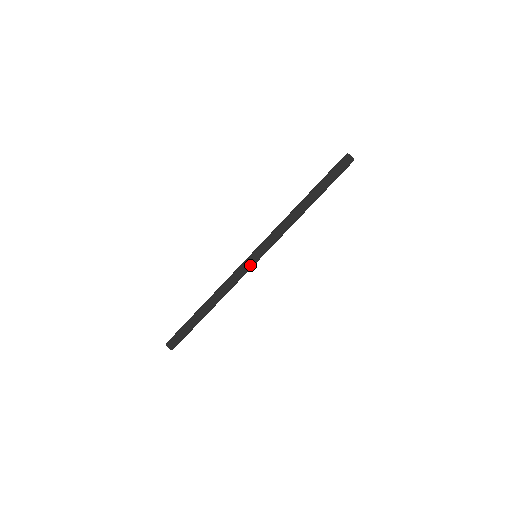
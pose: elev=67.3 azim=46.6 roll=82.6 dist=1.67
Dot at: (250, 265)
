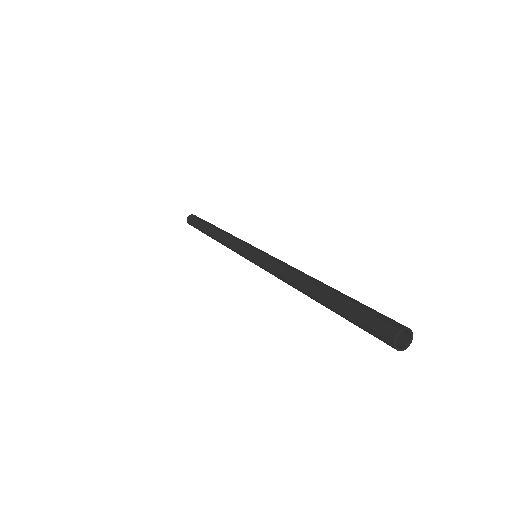
Dot at: occluded
